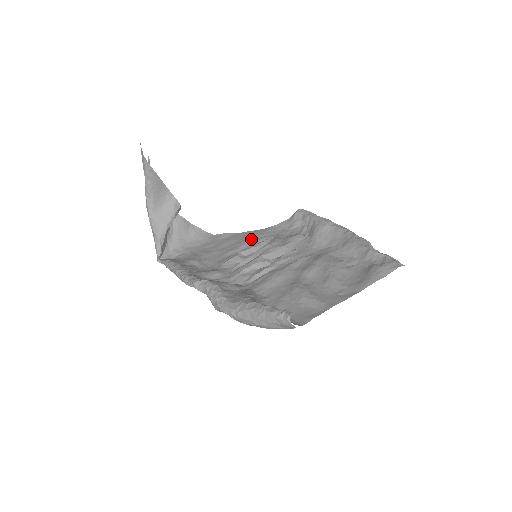
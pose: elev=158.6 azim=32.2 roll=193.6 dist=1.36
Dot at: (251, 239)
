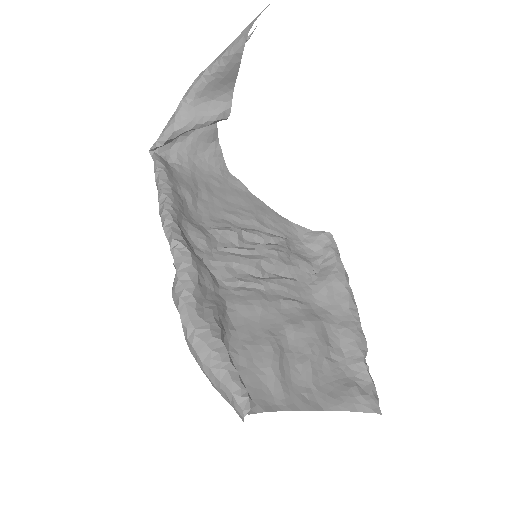
Dot at: (262, 218)
